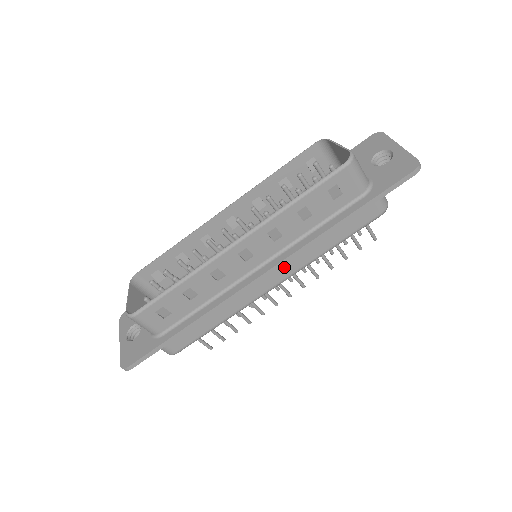
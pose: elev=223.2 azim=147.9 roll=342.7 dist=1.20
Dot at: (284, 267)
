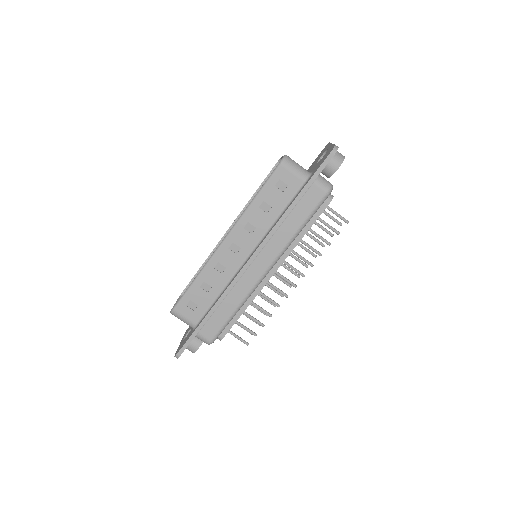
Dot at: (266, 253)
